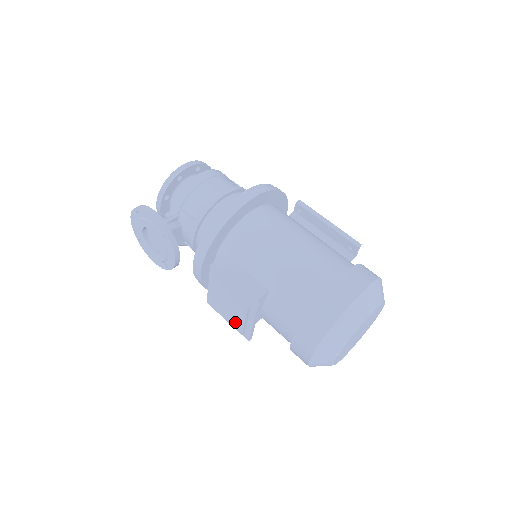
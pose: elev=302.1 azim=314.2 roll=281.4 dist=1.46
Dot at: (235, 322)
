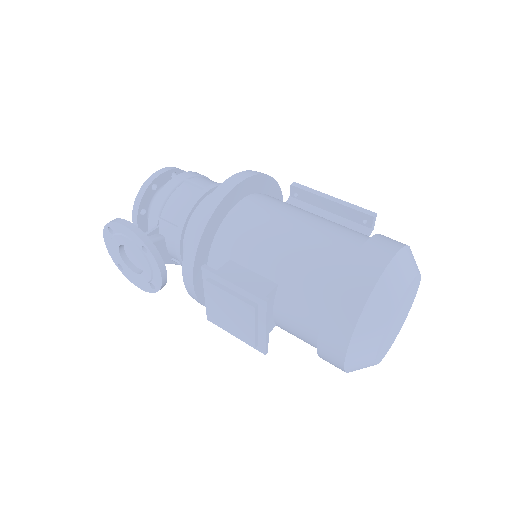
Dot at: (244, 333)
